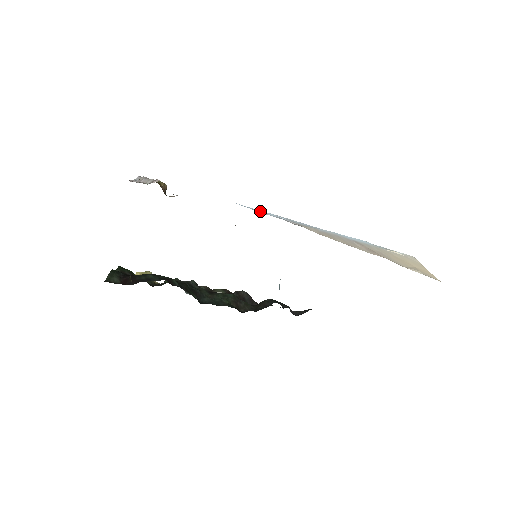
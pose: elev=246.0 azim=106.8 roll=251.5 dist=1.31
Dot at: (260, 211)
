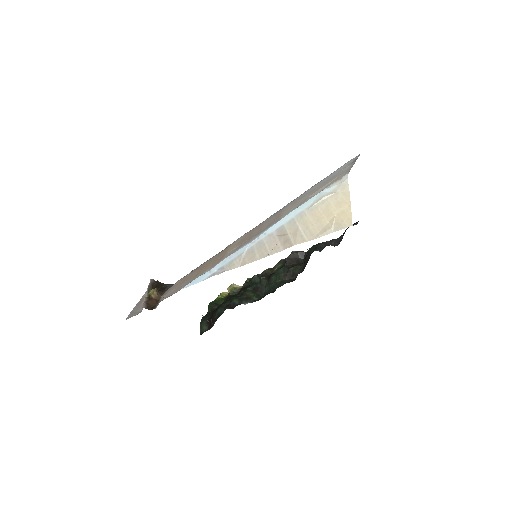
Dot at: (200, 278)
